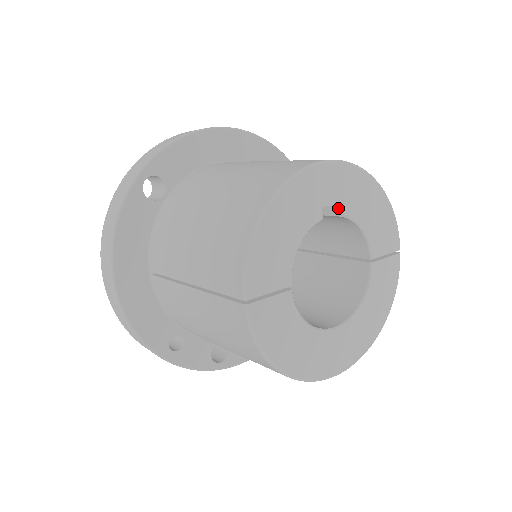
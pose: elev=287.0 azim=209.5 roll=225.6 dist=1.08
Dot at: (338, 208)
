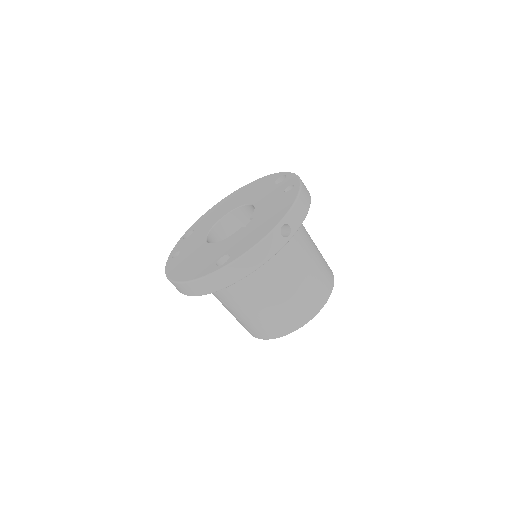
Dot at: occluded
